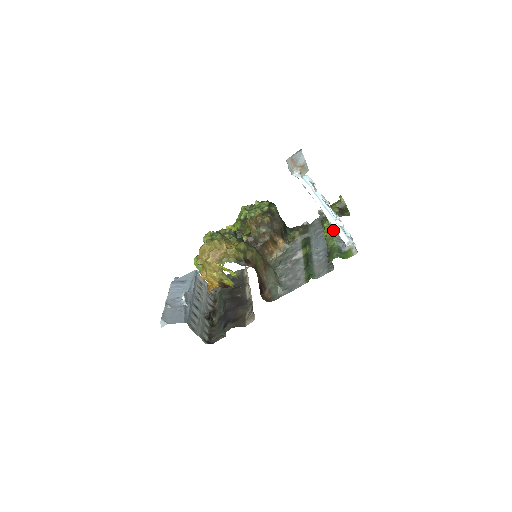
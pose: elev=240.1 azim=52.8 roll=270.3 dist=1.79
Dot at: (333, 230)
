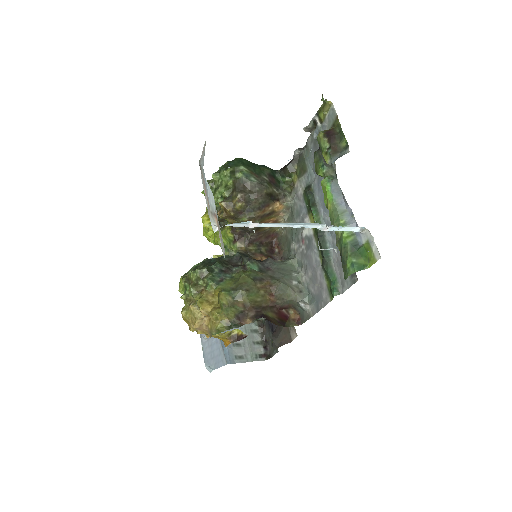
Dot at: (333, 195)
